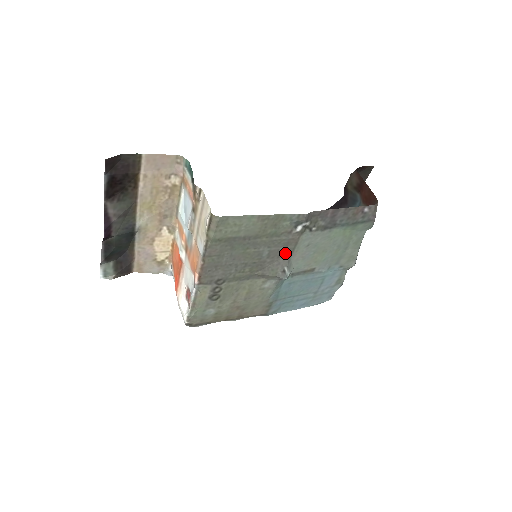
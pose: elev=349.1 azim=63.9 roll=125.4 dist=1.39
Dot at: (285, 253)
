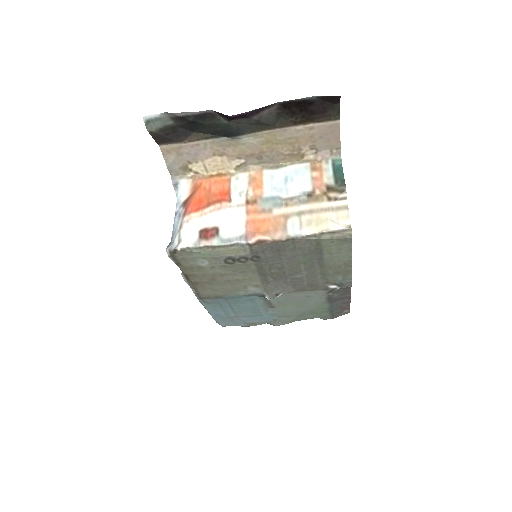
Dot at: (298, 287)
